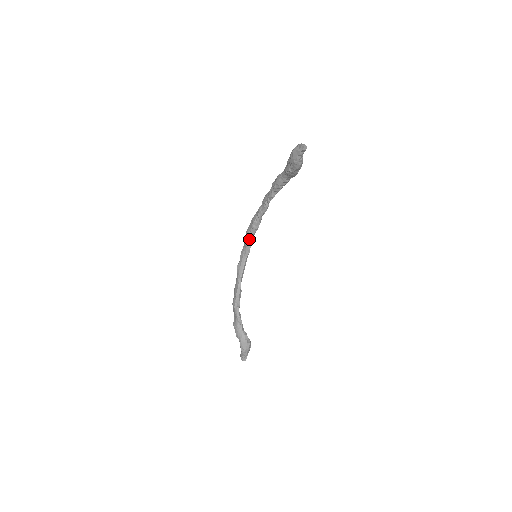
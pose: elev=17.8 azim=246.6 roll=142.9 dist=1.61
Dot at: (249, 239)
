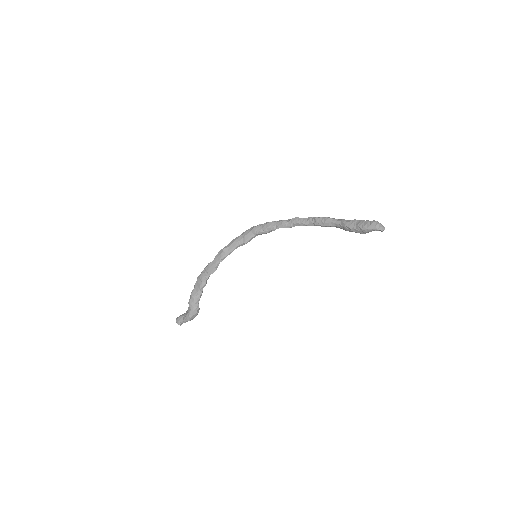
Dot at: (252, 236)
